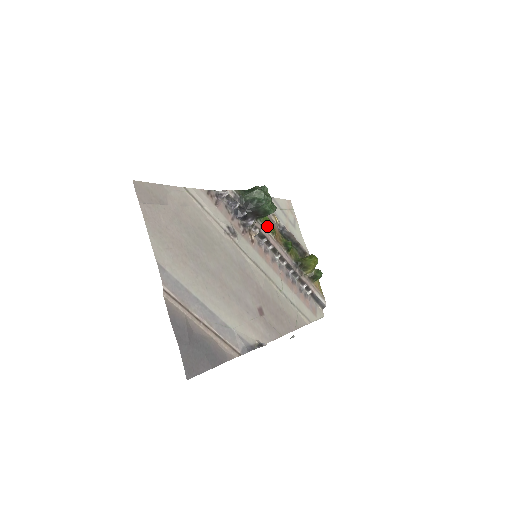
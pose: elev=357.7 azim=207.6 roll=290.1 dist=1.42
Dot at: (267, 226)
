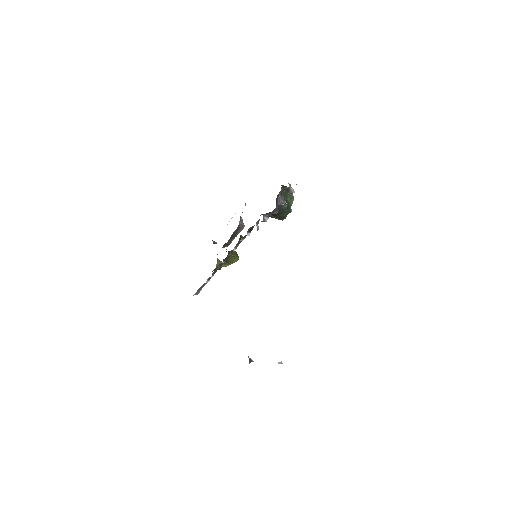
Dot at: occluded
